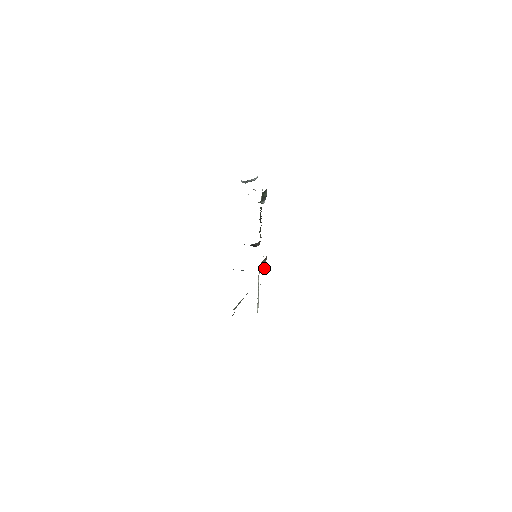
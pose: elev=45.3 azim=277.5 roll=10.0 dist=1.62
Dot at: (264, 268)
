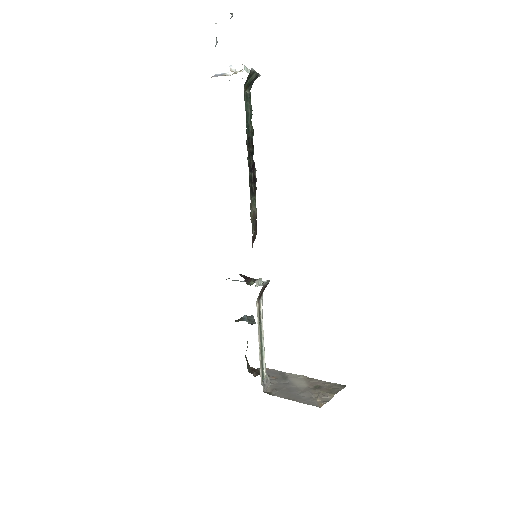
Dot at: (268, 283)
